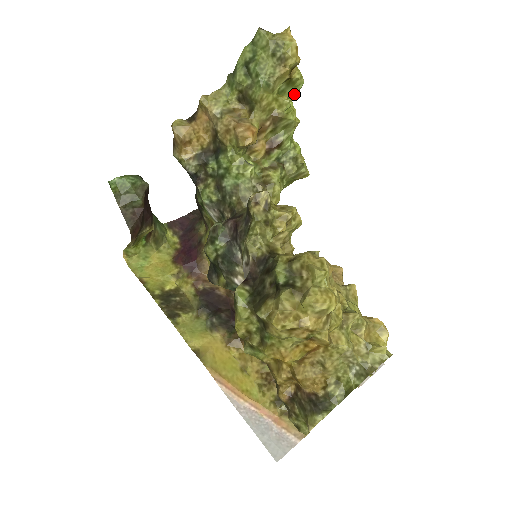
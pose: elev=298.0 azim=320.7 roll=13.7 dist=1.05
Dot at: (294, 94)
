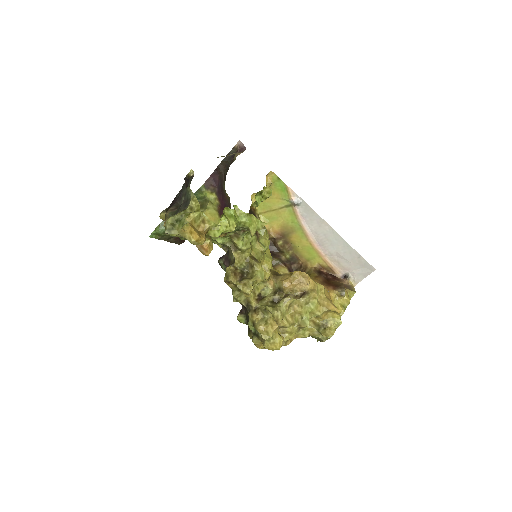
Dot at: occluded
